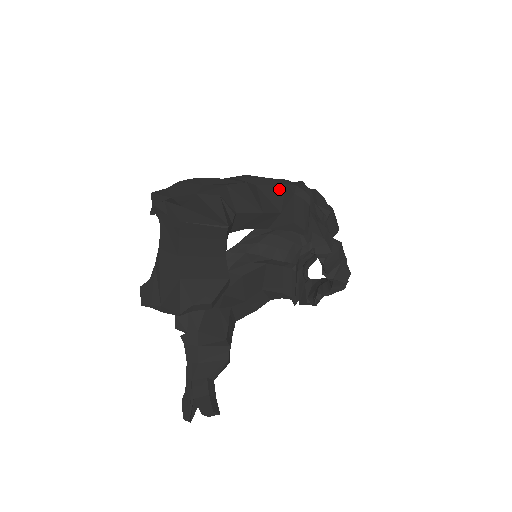
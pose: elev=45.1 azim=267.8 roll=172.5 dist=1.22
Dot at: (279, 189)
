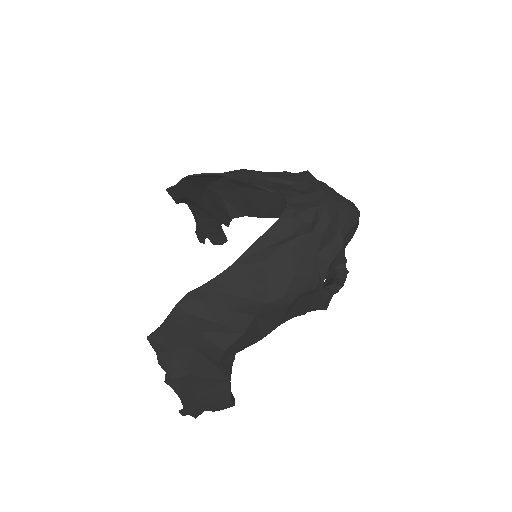
Dot at: (281, 310)
